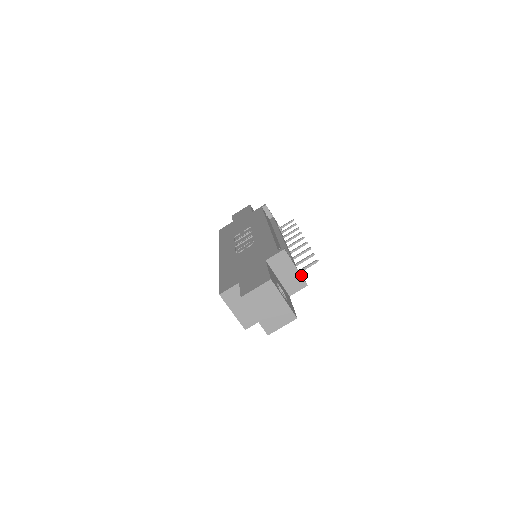
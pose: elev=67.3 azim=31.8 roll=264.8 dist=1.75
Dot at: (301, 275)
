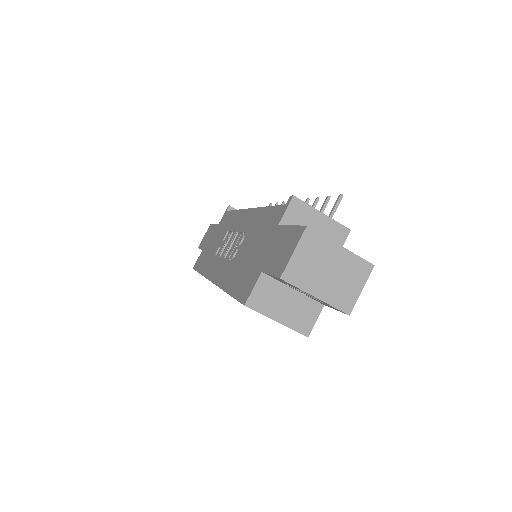
Dot at: (334, 221)
